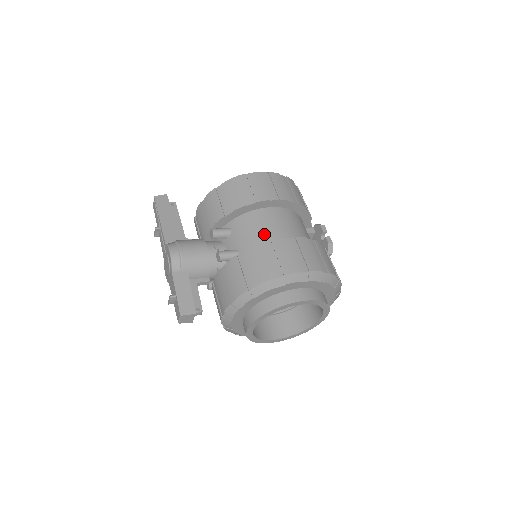
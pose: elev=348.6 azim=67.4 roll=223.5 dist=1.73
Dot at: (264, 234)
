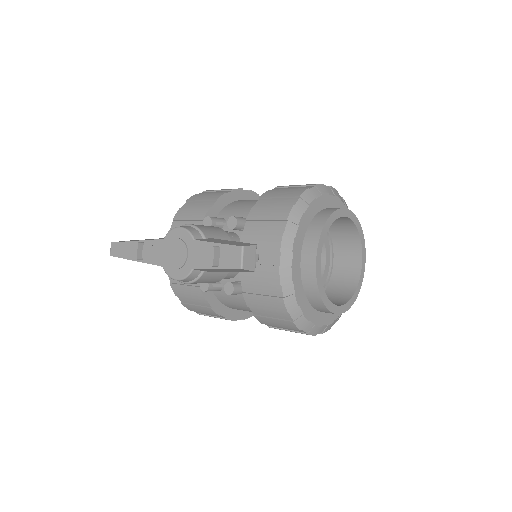
Dot at: occluded
